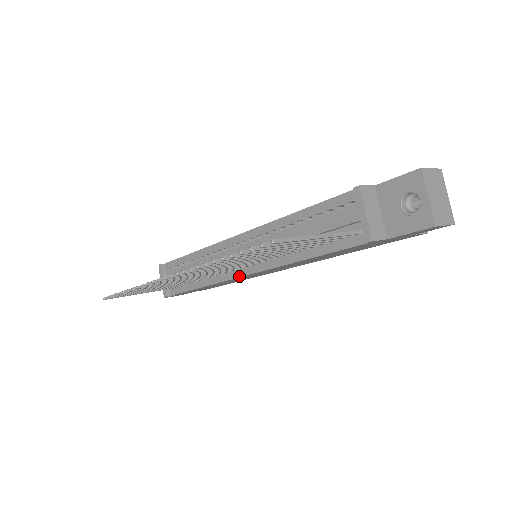
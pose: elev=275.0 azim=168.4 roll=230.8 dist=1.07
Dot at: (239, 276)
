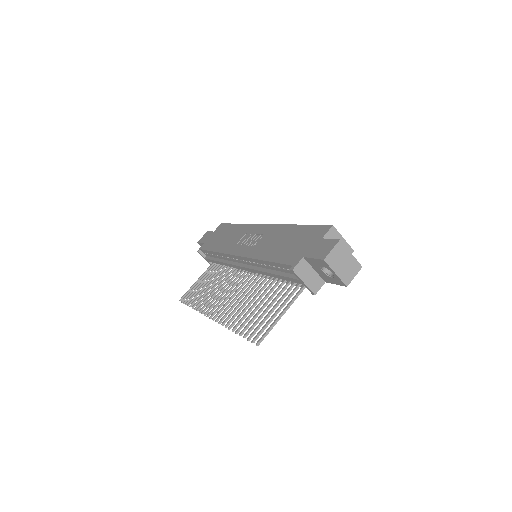
Dot at: occluded
